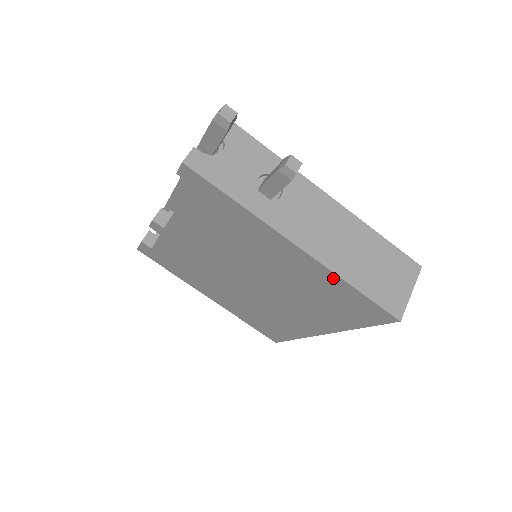
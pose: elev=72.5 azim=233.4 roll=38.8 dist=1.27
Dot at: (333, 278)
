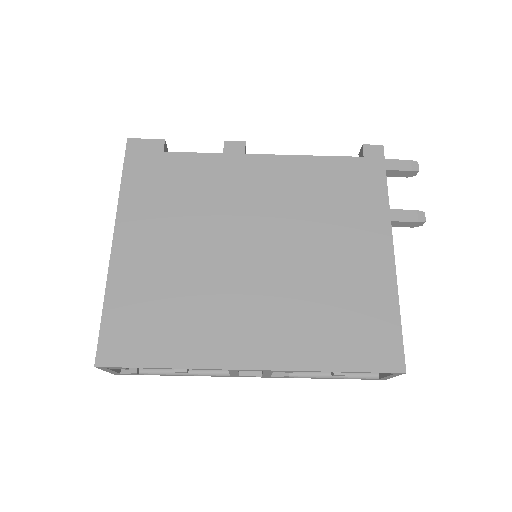
Dot at: (389, 293)
